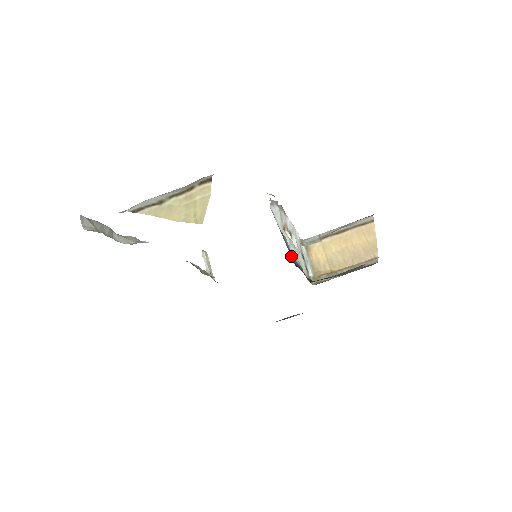
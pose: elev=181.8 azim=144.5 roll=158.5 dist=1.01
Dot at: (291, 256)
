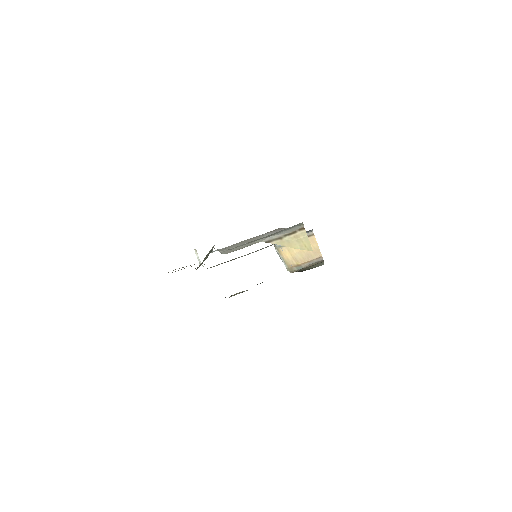
Dot at: occluded
